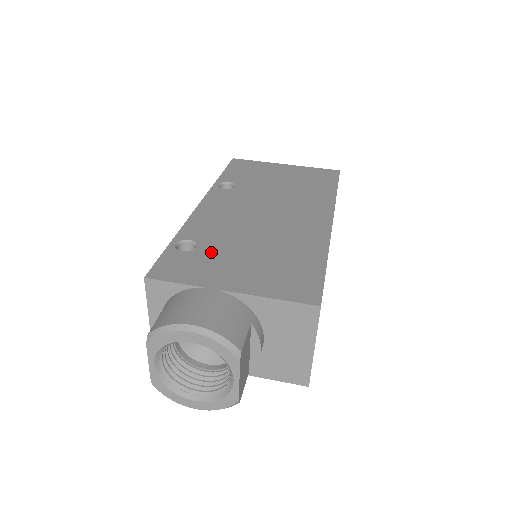
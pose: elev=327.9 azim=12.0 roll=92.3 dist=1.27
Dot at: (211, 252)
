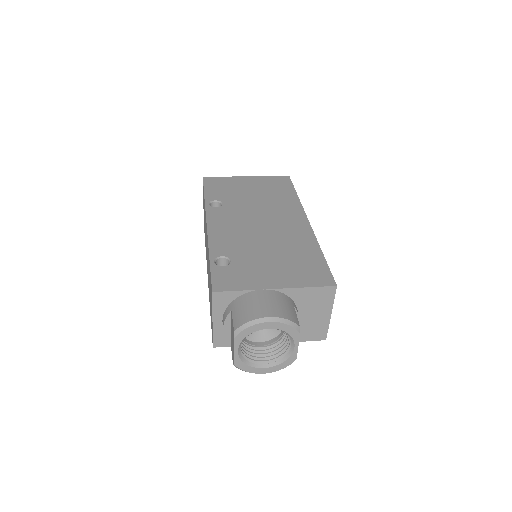
Dot at: (244, 262)
